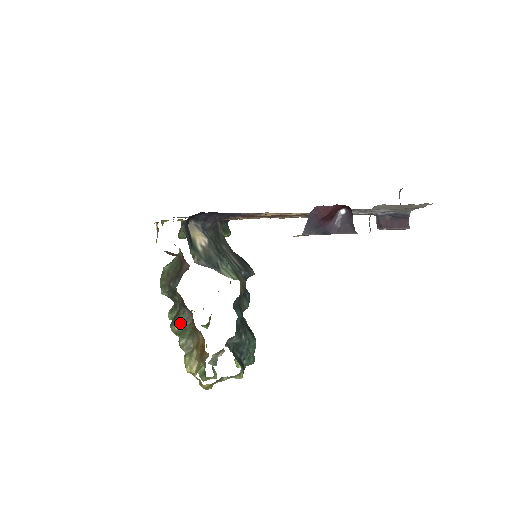
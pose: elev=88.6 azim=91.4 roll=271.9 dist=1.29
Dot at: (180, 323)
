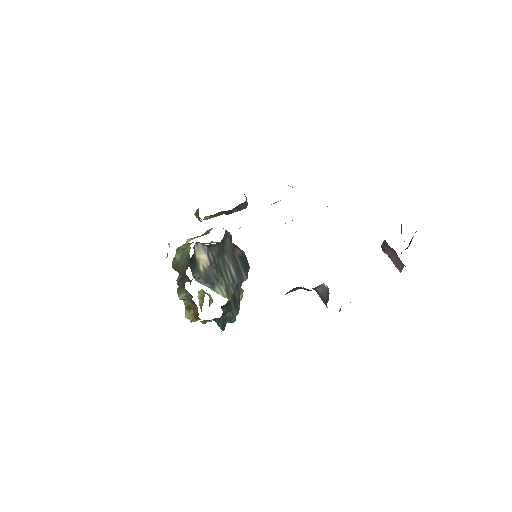
Dot at: (183, 297)
